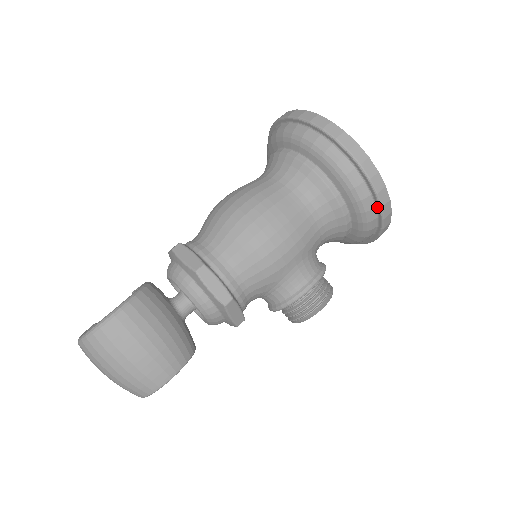
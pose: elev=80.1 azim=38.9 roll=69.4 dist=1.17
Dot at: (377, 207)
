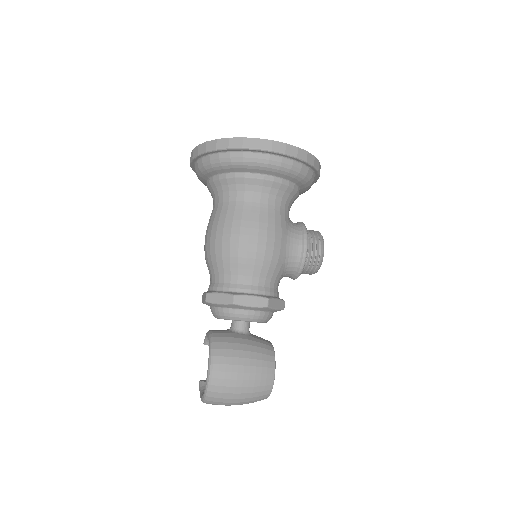
Dot at: (304, 163)
